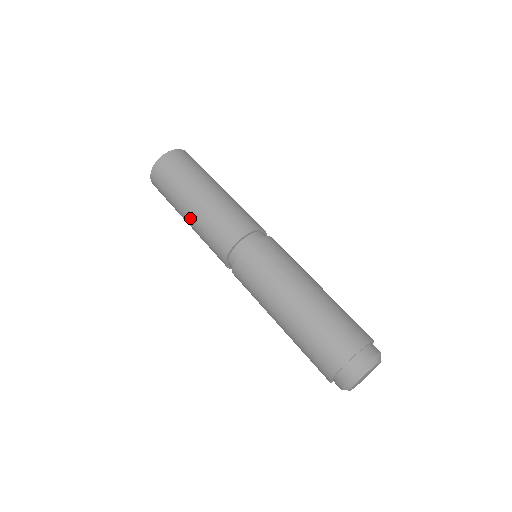
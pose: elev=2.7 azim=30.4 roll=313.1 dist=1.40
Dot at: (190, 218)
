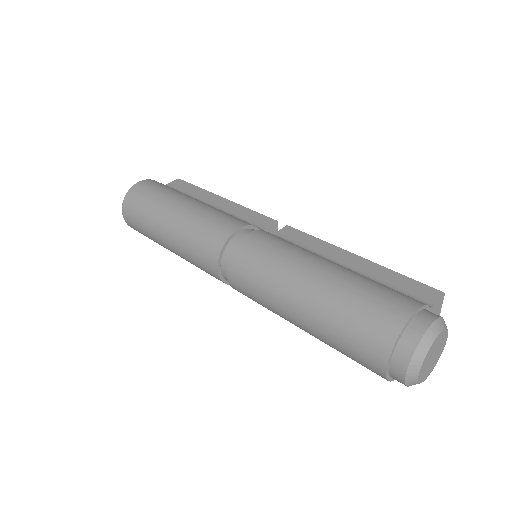
Dot at: (176, 254)
